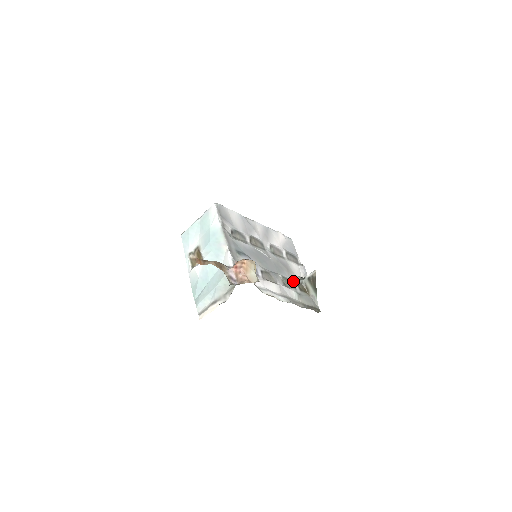
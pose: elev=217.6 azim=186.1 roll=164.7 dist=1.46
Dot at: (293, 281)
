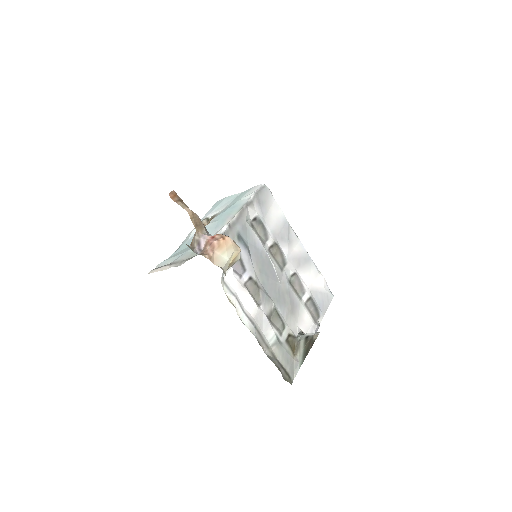
Dot at: (287, 325)
